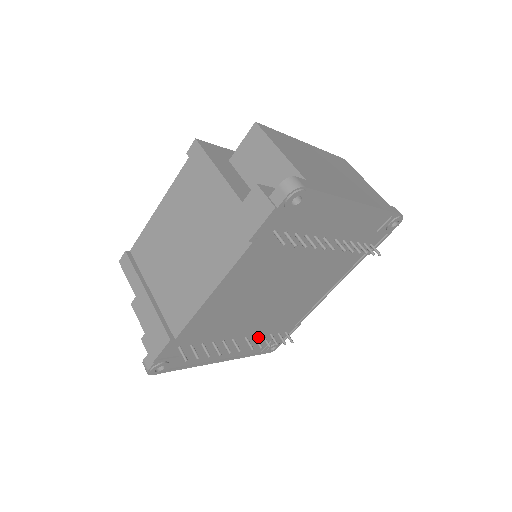
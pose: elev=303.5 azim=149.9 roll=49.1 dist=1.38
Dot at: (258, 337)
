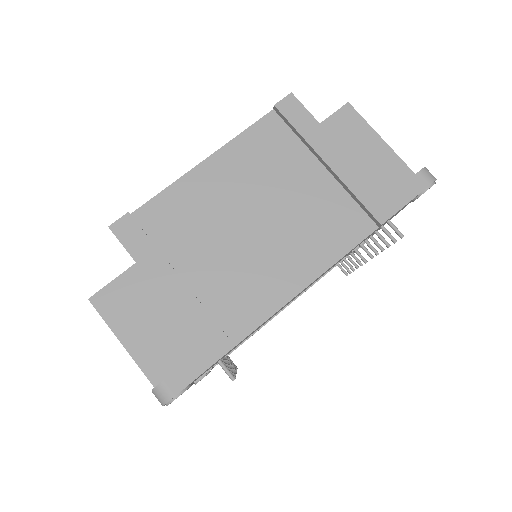
Dot at: occluded
